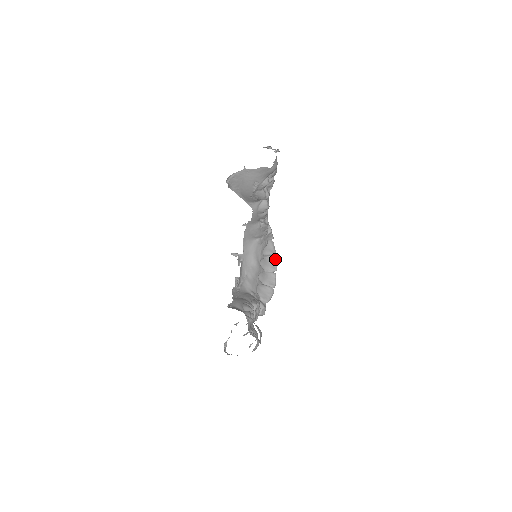
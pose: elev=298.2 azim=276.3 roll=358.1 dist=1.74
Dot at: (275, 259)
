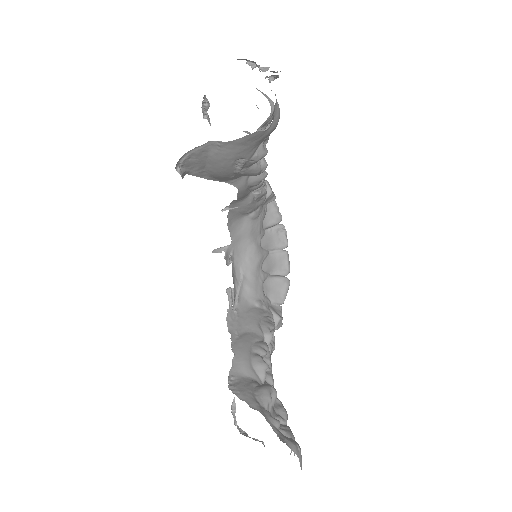
Dot at: (282, 228)
